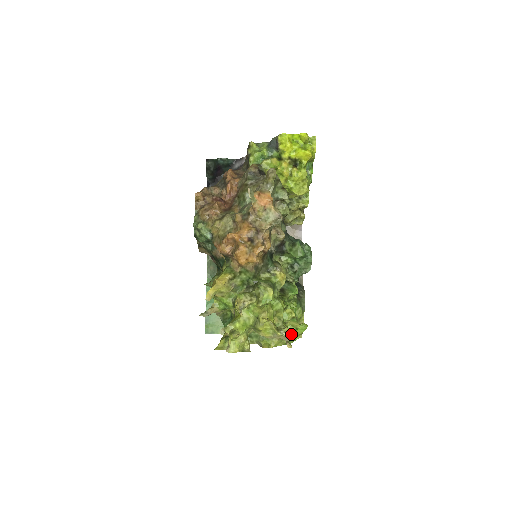
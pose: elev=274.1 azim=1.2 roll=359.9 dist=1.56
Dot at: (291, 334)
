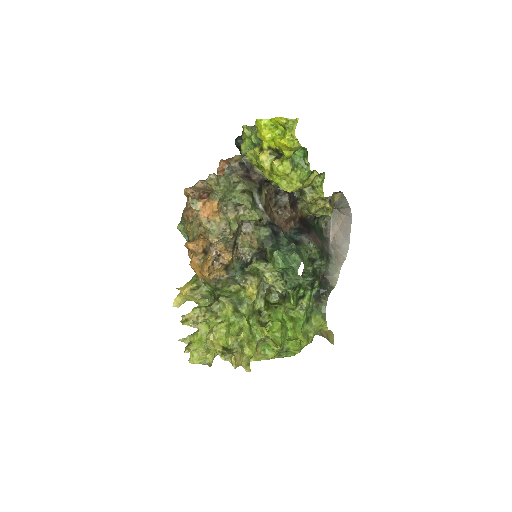
Dot at: (232, 362)
